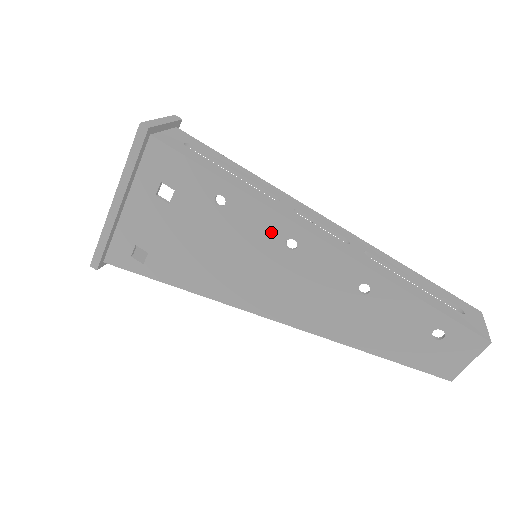
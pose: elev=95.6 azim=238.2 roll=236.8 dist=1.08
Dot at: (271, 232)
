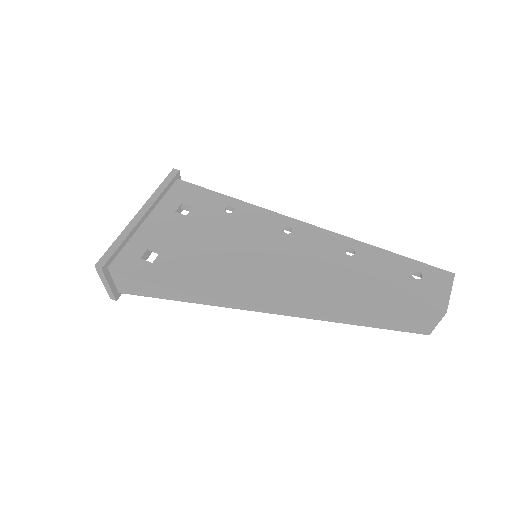
Dot at: (271, 224)
